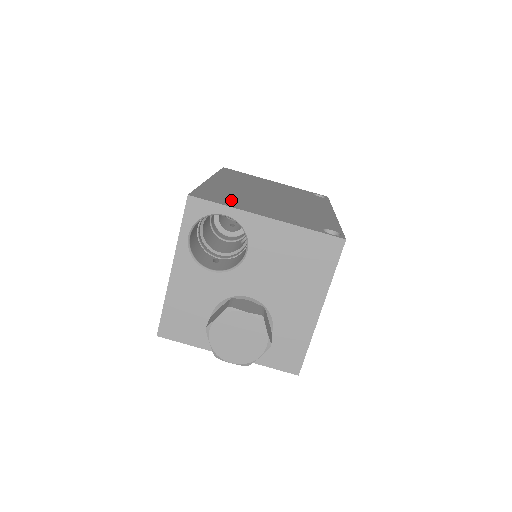
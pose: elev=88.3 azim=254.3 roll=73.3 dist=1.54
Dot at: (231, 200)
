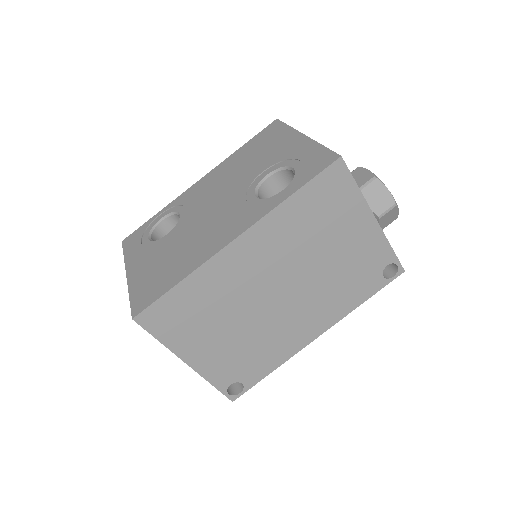
Dot at: (185, 325)
